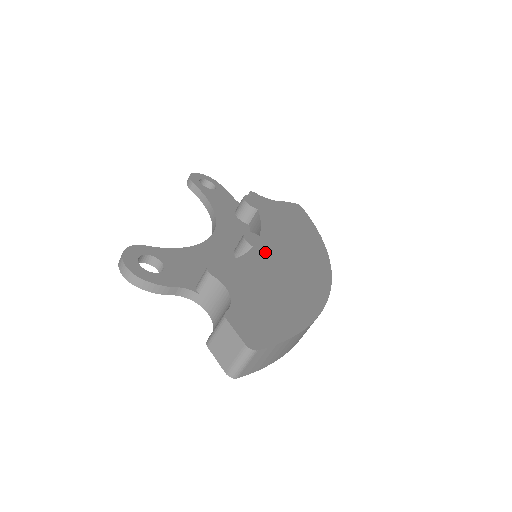
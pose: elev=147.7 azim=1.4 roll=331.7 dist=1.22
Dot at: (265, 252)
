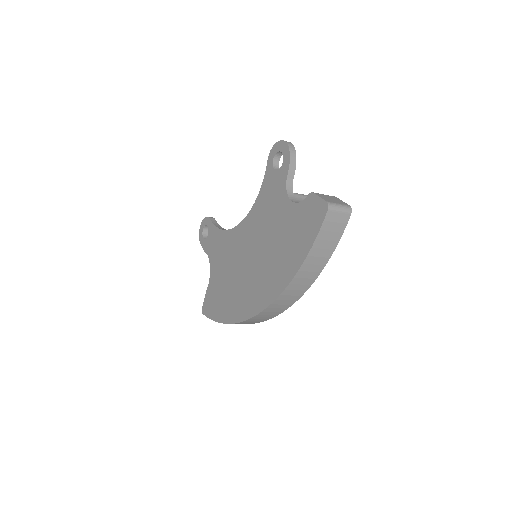
Dot at: occluded
